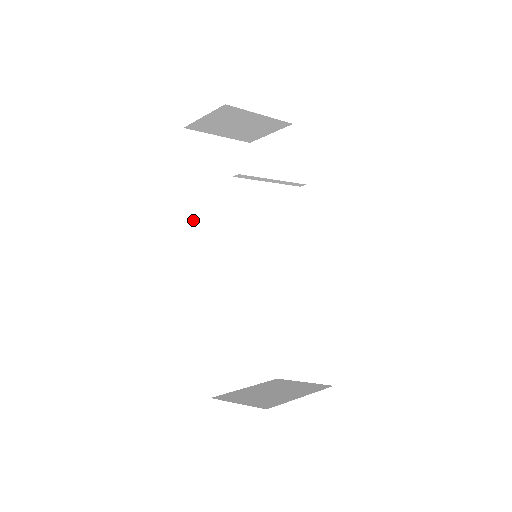
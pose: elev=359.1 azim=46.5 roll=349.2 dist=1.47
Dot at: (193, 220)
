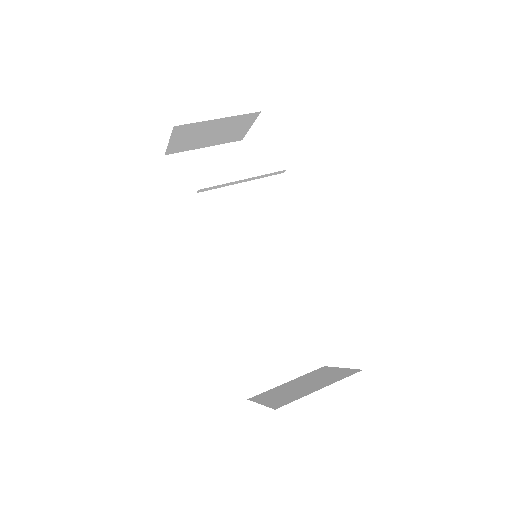
Dot at: (194, 237)
